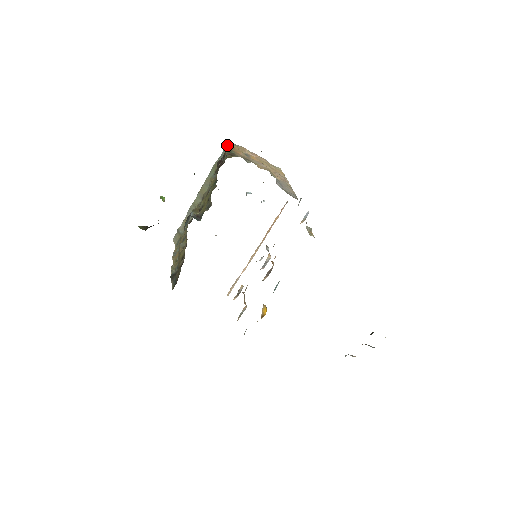
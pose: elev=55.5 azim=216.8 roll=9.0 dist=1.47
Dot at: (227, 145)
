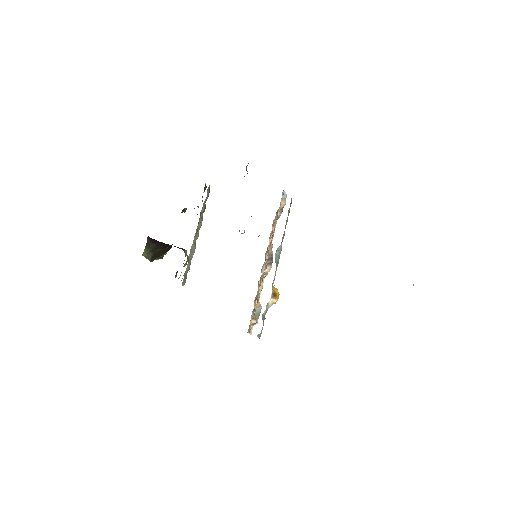
Dot at: occluded
